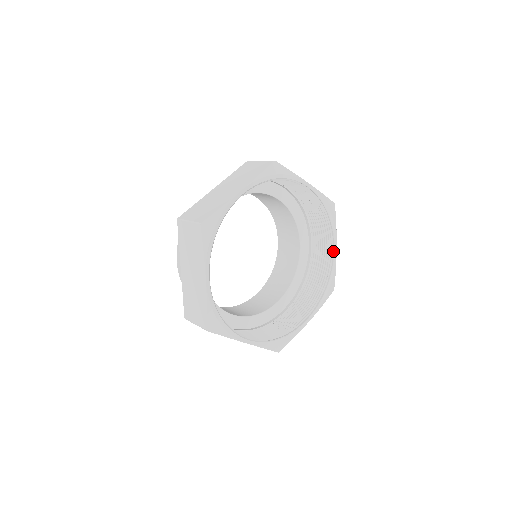
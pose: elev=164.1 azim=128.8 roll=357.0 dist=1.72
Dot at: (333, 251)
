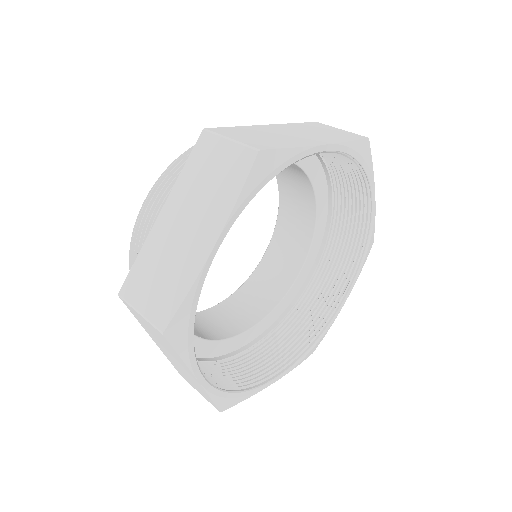
Dot at: (341, 302)
